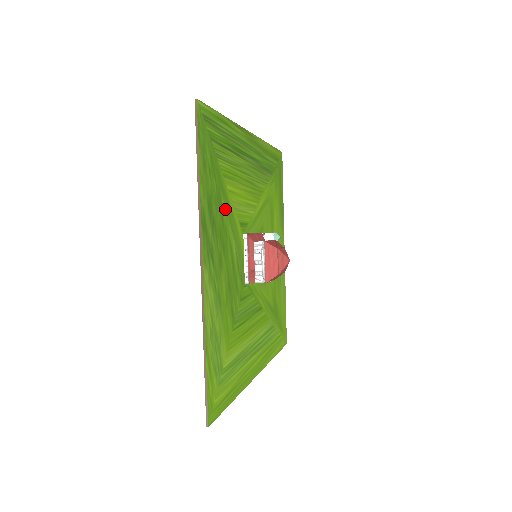
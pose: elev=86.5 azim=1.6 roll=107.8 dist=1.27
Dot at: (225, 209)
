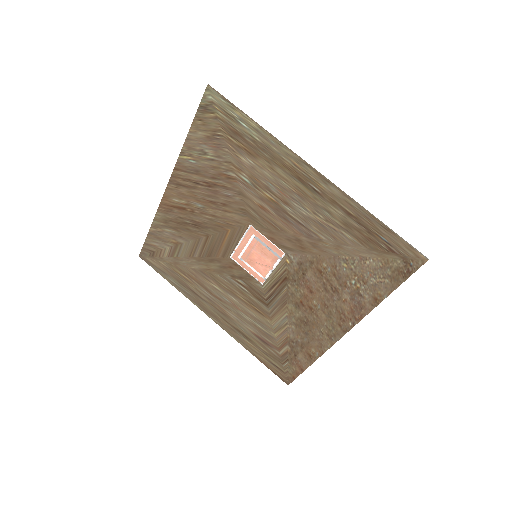
Dot at: (252, 179)
